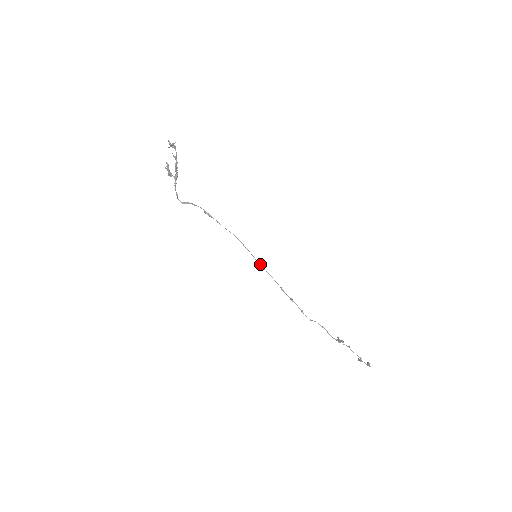
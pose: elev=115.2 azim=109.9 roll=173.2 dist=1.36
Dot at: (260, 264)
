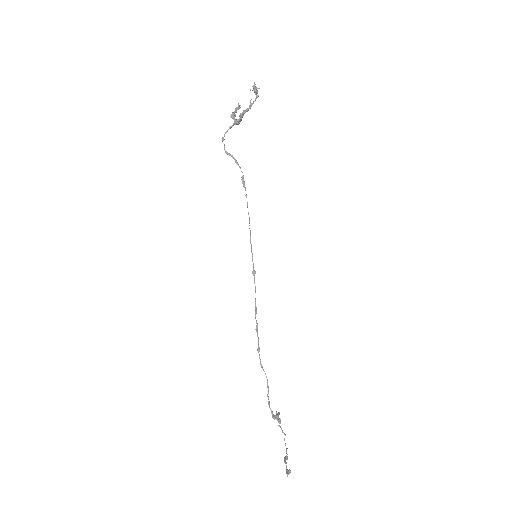
Dot at: (253, 267)
